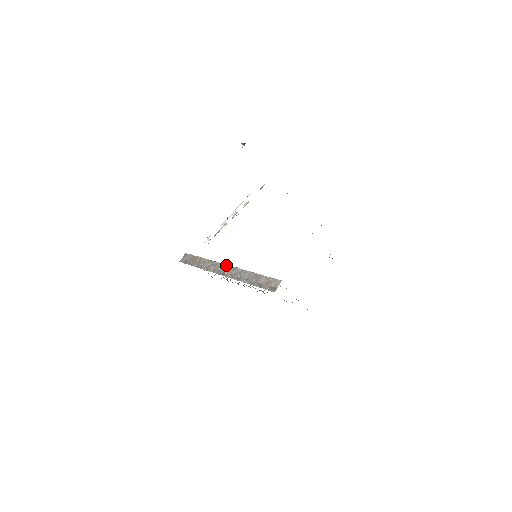
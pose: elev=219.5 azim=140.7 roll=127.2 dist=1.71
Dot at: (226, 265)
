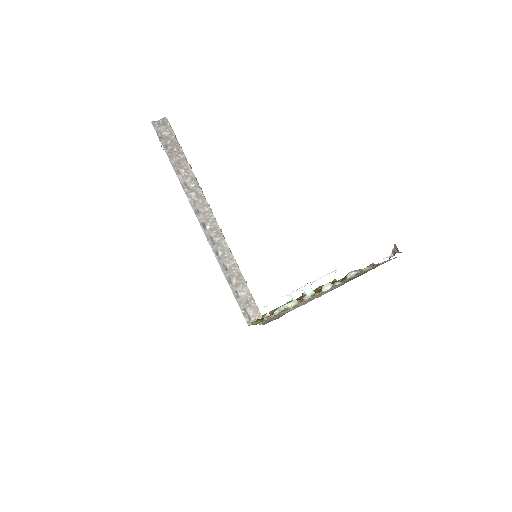
Dot at: (213, 215)
